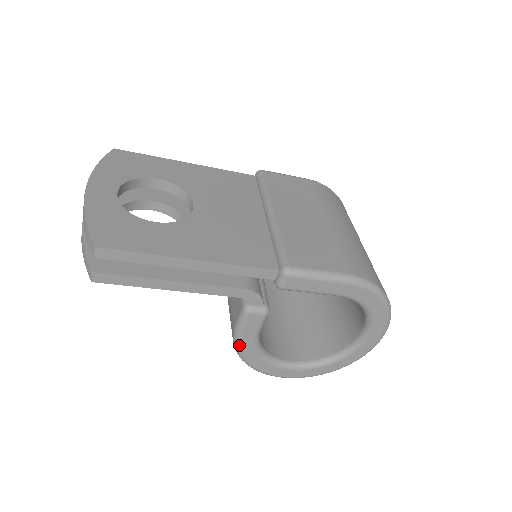
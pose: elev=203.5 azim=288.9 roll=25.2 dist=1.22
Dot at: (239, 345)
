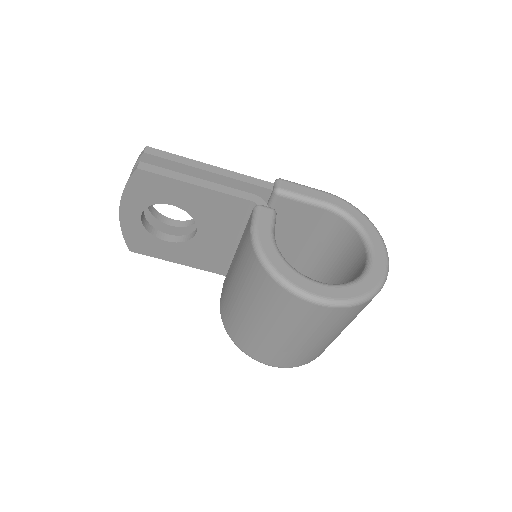
Dot at: (258, 240)
